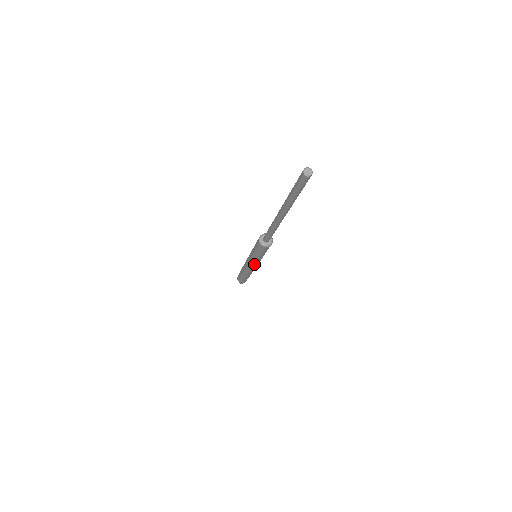
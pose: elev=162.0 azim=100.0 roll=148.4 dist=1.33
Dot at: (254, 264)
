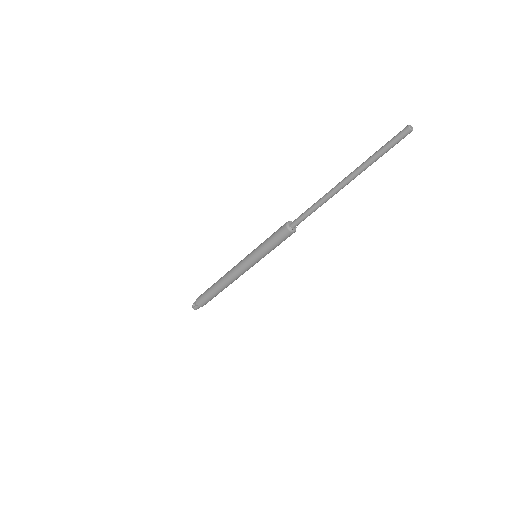
Dot at: (249, 265)
